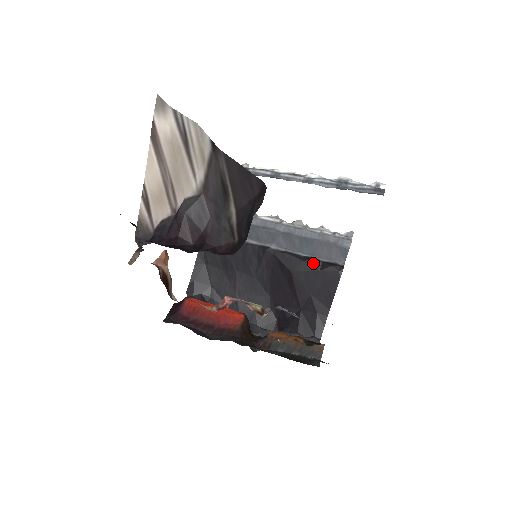
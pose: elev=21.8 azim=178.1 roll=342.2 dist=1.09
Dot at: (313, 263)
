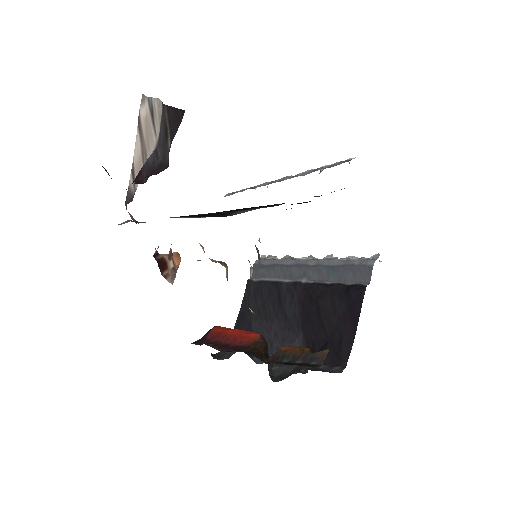
Dot at: (337, 287)
